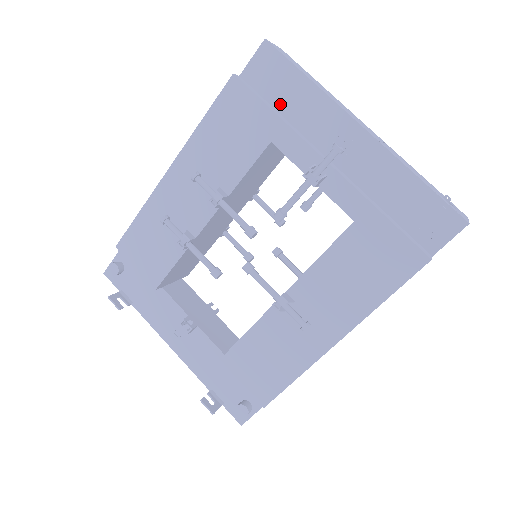
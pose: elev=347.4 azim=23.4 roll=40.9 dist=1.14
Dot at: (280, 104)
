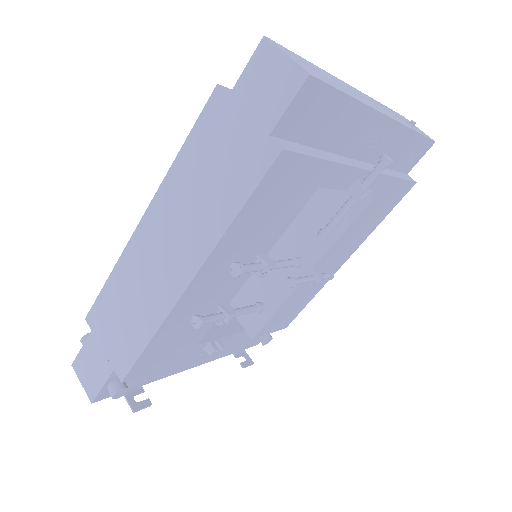
Dot at: (318, 139)
